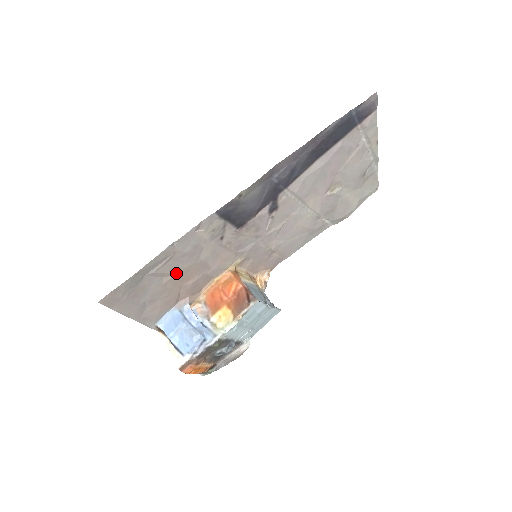
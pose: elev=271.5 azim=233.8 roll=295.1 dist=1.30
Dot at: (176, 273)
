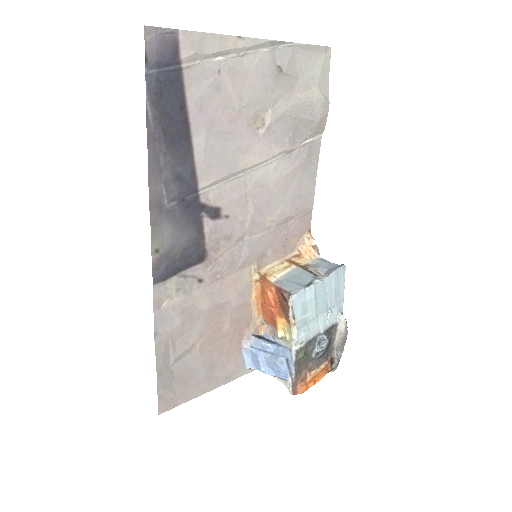
Dot at: (198, 338)
